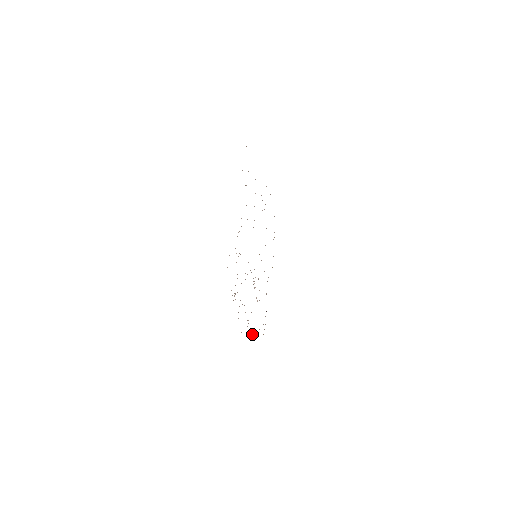
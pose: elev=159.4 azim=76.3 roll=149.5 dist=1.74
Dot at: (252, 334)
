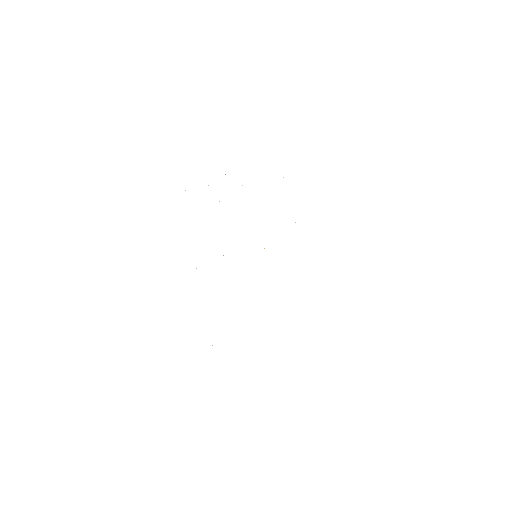
Dot at: occluded
